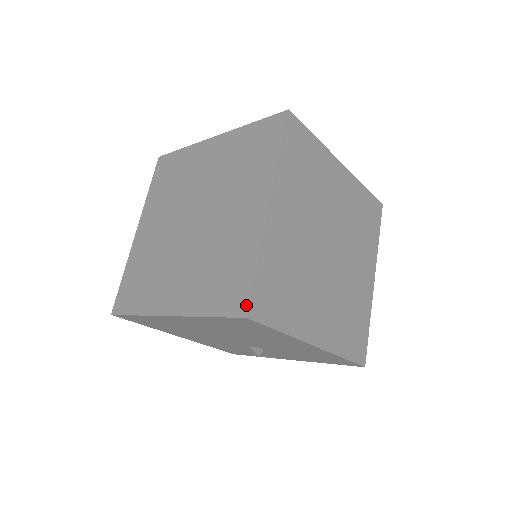
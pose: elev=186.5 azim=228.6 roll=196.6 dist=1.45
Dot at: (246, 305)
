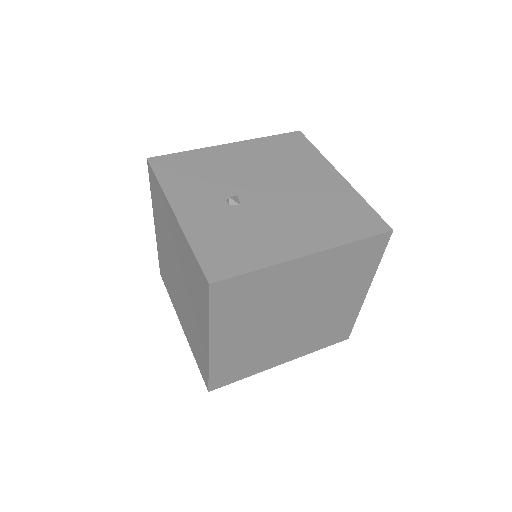
Dot at: (207, 386)
